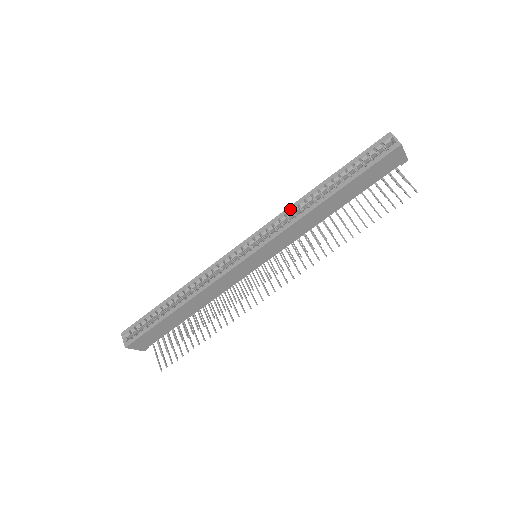
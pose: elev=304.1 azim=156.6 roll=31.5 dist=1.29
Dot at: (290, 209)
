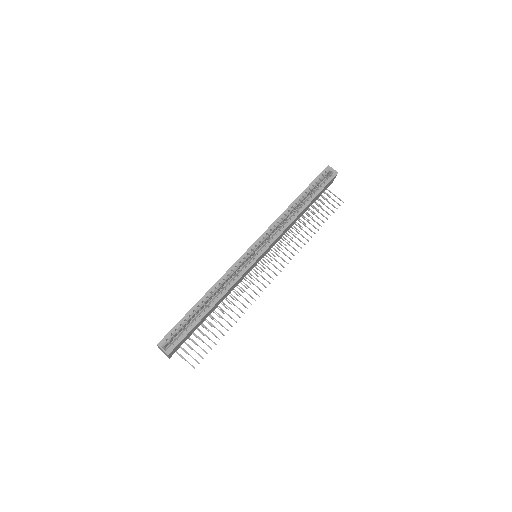
Dot at: (280, 218)
